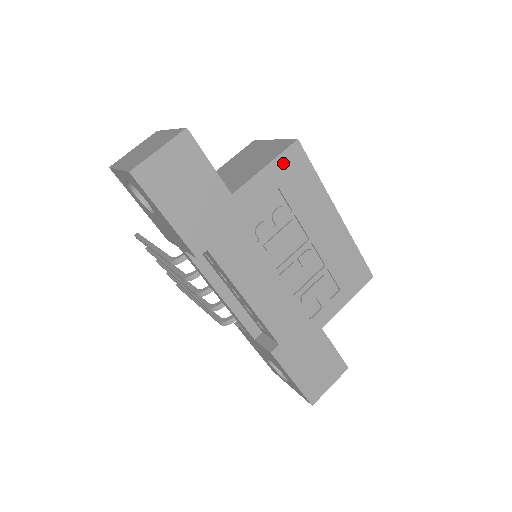
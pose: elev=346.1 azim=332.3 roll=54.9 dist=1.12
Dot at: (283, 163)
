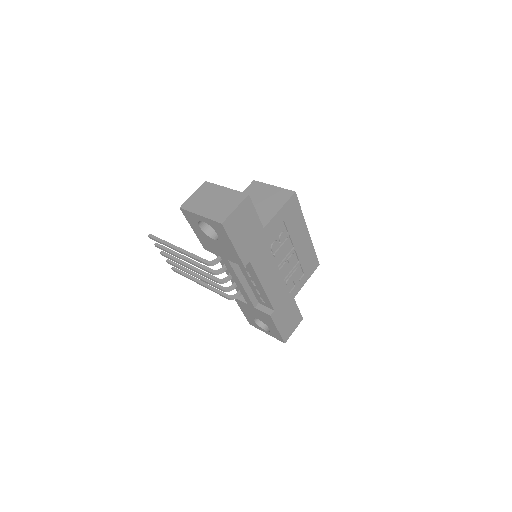
Dot at: (287, 206)
